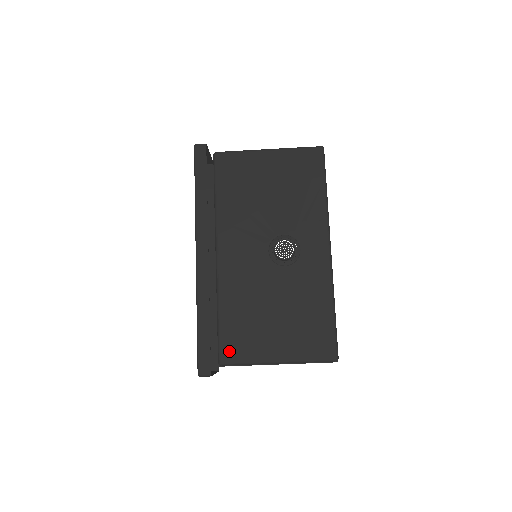
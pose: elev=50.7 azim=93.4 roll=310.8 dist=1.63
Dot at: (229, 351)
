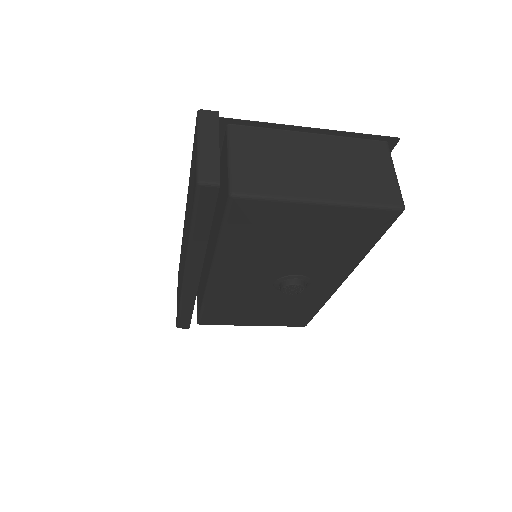
Dot at: (209, 321)
